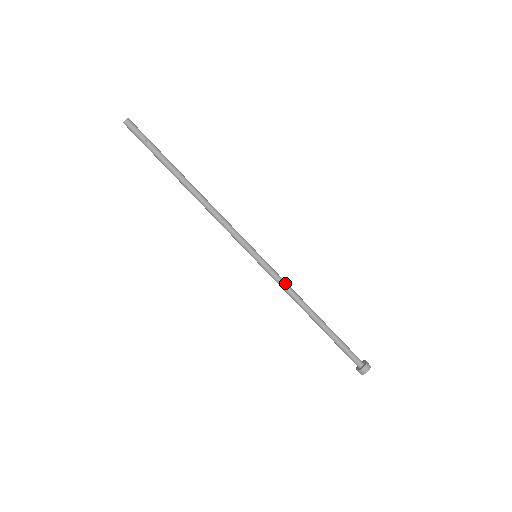
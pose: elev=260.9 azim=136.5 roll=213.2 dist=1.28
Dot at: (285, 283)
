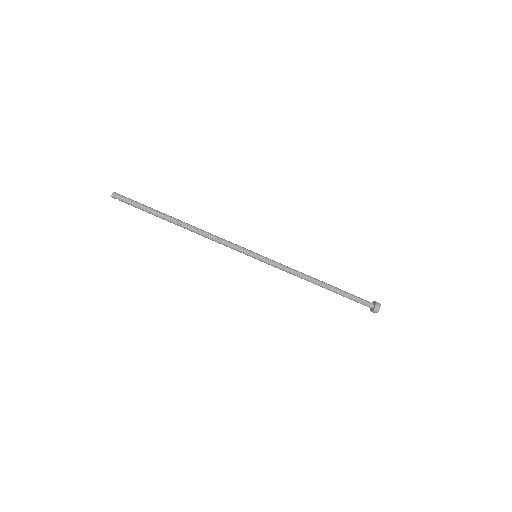
Dot at: (287, 267)
